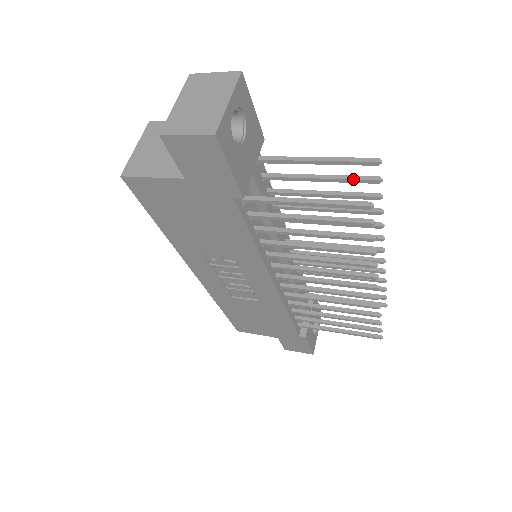
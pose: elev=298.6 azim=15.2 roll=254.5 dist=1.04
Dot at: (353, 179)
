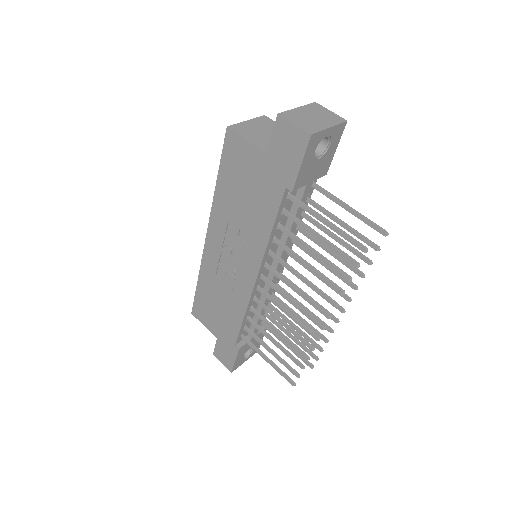
Dot at: (362, 237)
